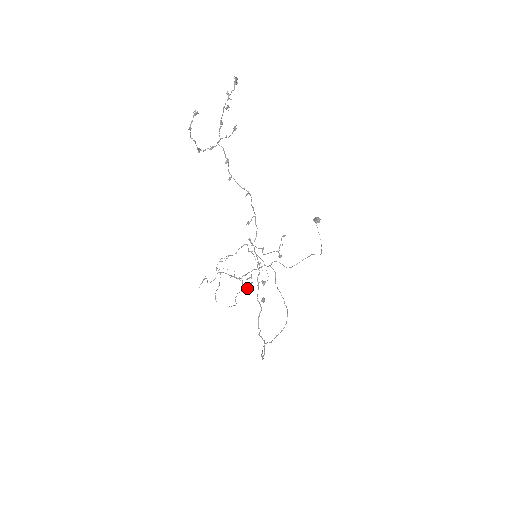
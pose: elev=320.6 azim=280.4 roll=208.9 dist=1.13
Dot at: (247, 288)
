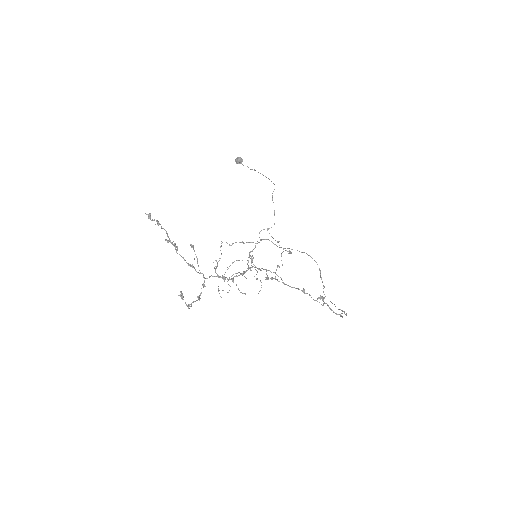
Dot at: occluded
